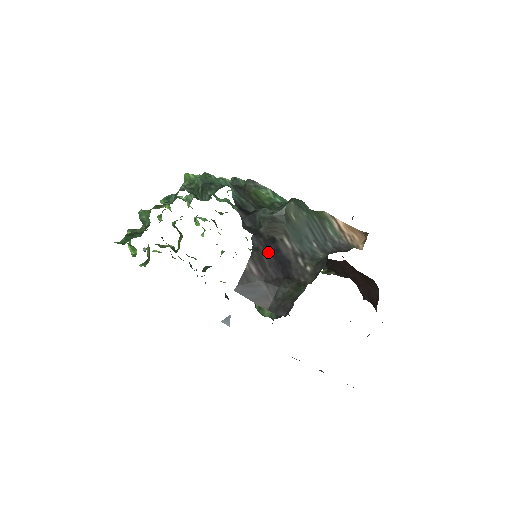
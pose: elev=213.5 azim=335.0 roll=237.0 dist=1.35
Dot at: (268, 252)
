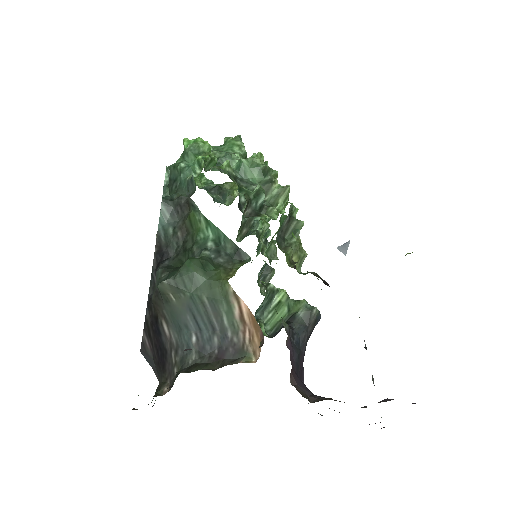
Dot at: (153, 331)
